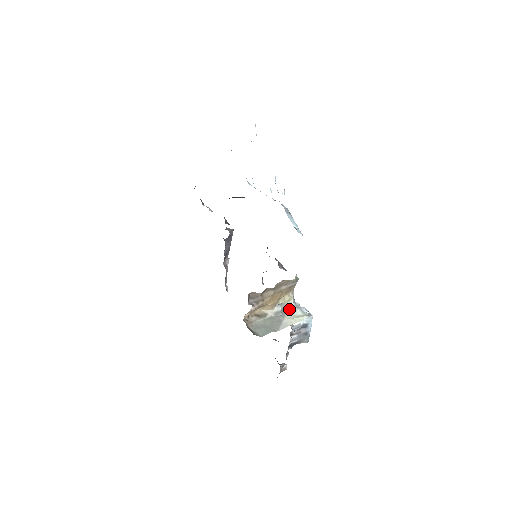
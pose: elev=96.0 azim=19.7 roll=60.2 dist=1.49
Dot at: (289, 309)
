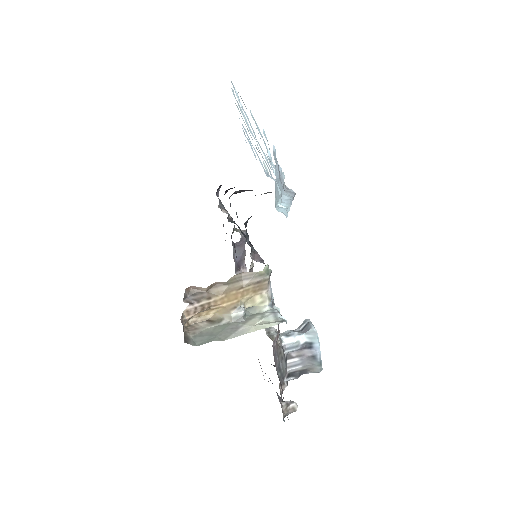
Dot at: (259, 314)
